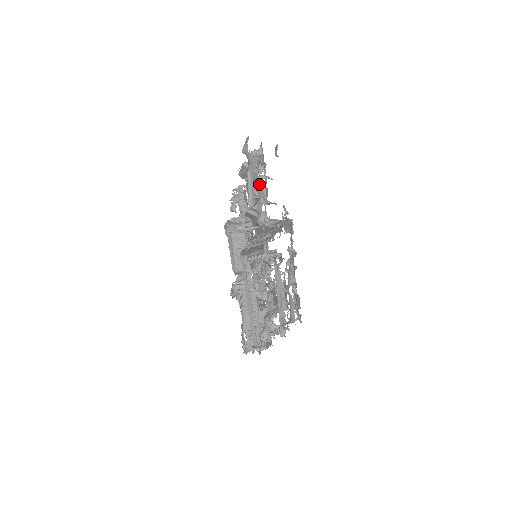
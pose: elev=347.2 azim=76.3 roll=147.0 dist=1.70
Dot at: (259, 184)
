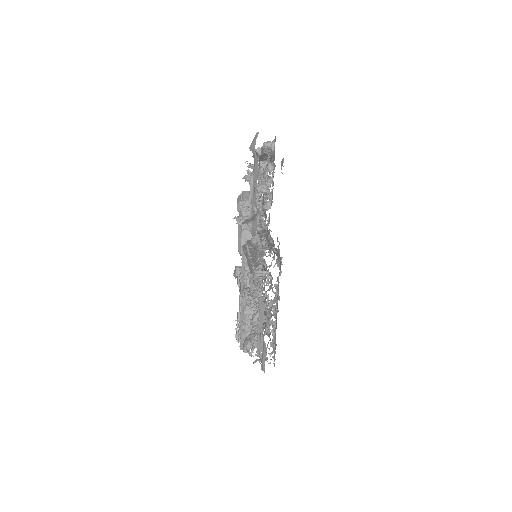
Dot at: occluded
